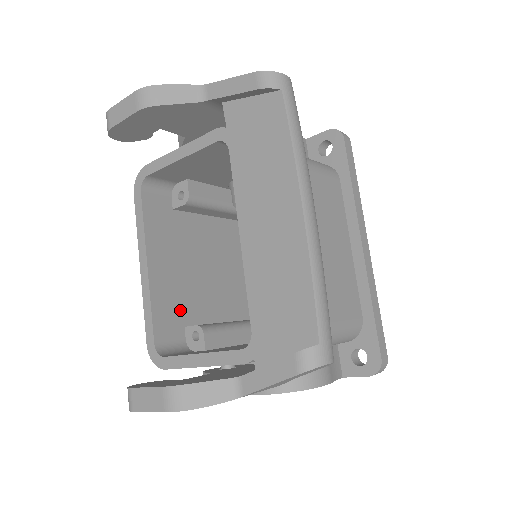
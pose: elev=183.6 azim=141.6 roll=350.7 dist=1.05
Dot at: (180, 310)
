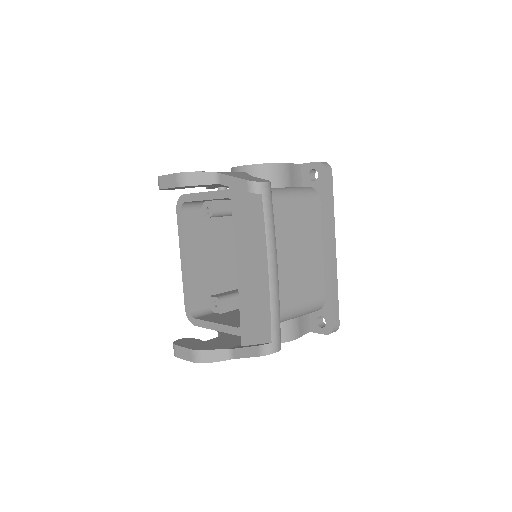
Dot at: (206, 286)
